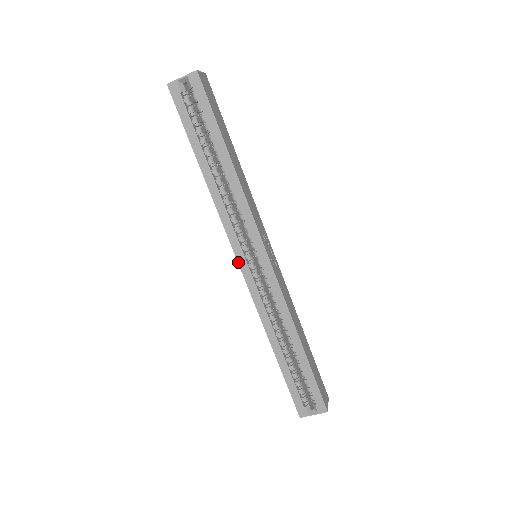
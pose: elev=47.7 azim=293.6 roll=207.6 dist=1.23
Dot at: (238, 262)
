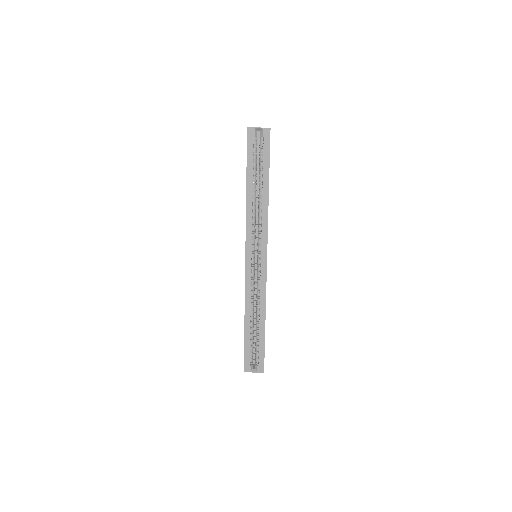
Dot at: (246, 256)
